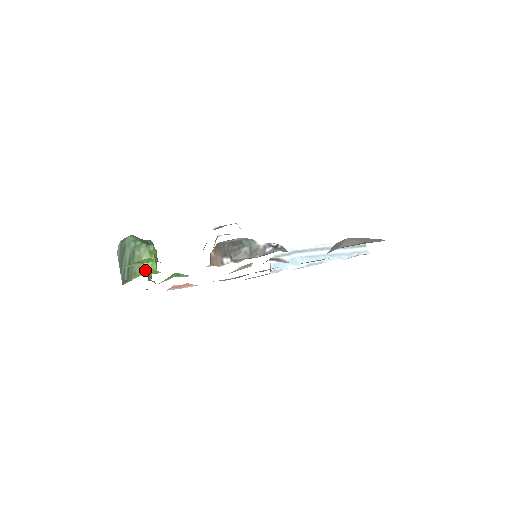
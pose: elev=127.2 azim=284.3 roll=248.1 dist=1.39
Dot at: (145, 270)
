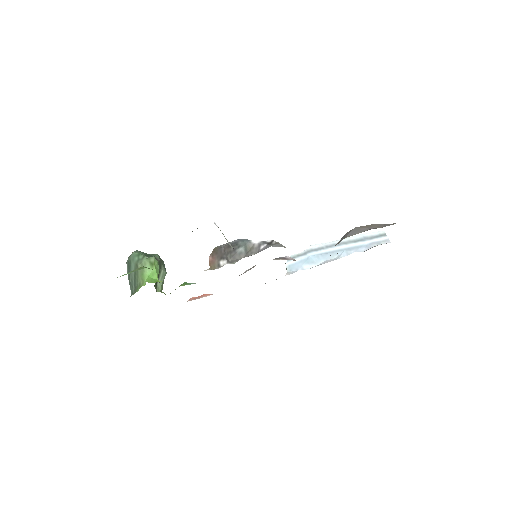
Dot at: (146, 280)
